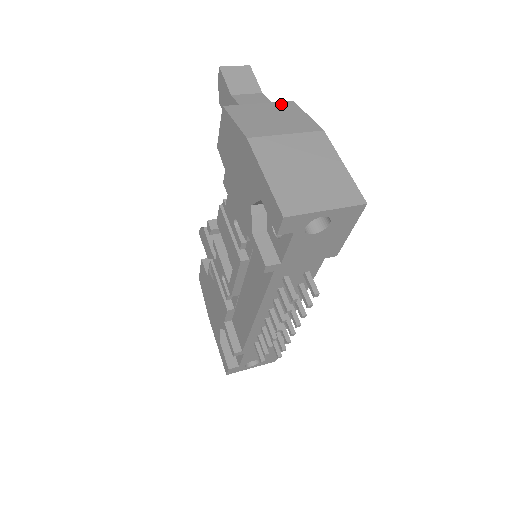
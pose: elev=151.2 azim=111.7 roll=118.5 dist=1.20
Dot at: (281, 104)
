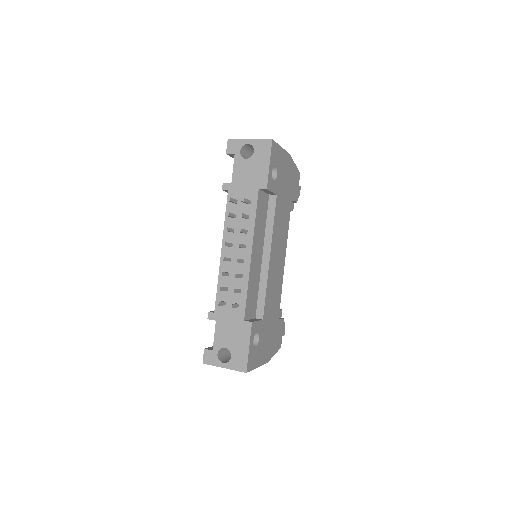
Dot at: occluded
